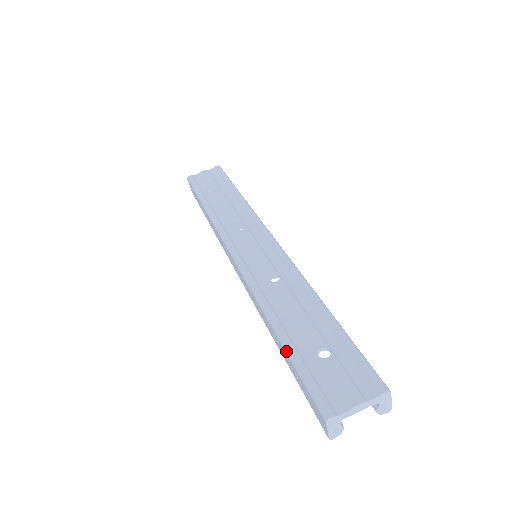
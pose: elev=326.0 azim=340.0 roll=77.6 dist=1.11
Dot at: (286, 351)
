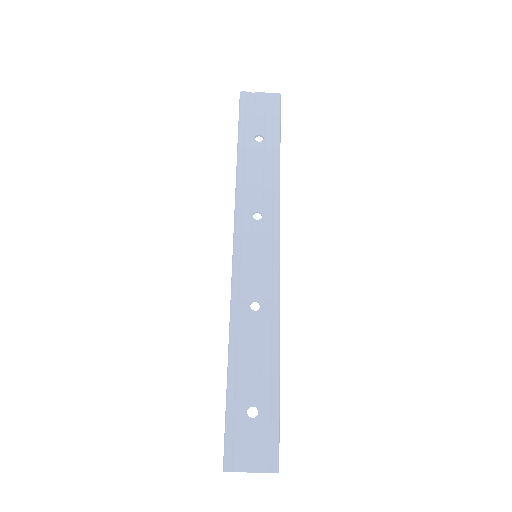
Dot at: (227, 392)
